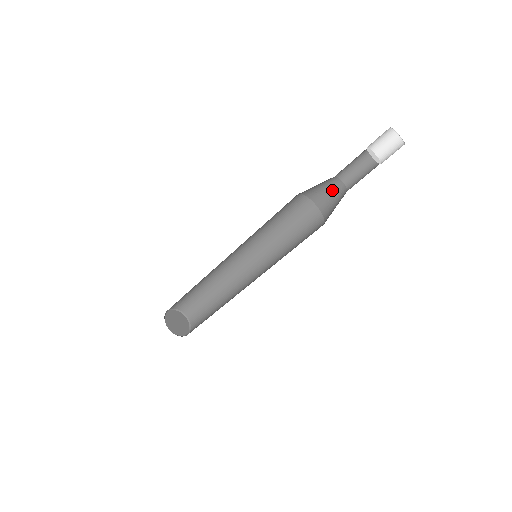
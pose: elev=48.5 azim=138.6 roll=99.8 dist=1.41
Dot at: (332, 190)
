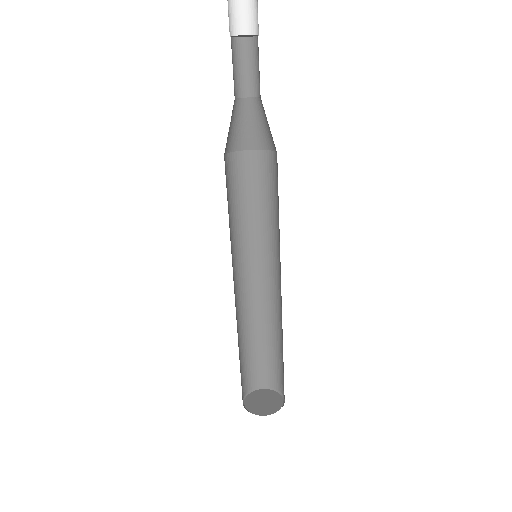
Dot at: (263, 117)
